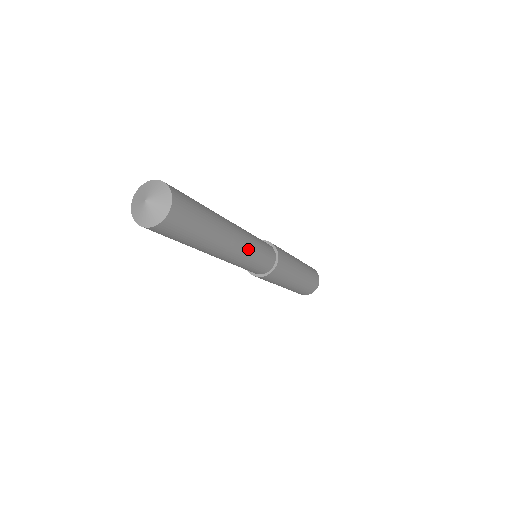
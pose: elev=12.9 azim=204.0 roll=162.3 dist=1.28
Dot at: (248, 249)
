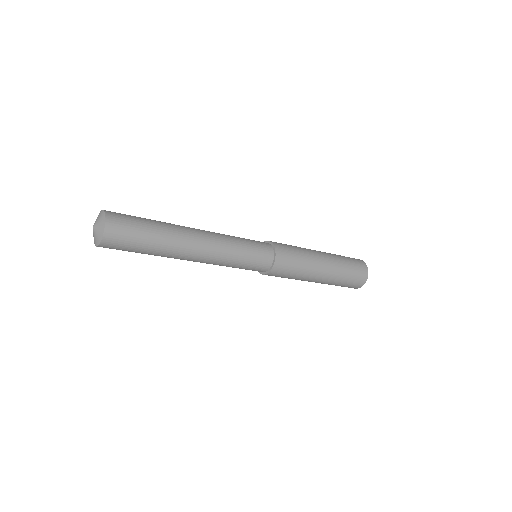
Dot at: (223, 241)
